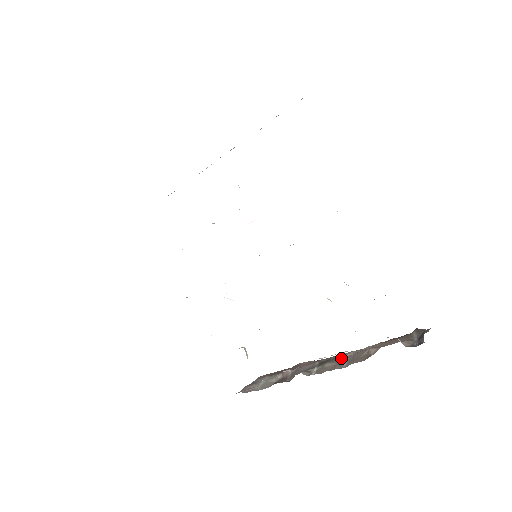
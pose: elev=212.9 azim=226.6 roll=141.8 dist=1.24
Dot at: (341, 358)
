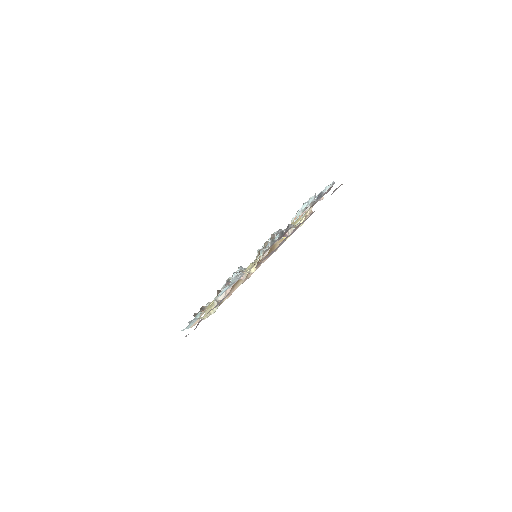
Dot at: occluded
